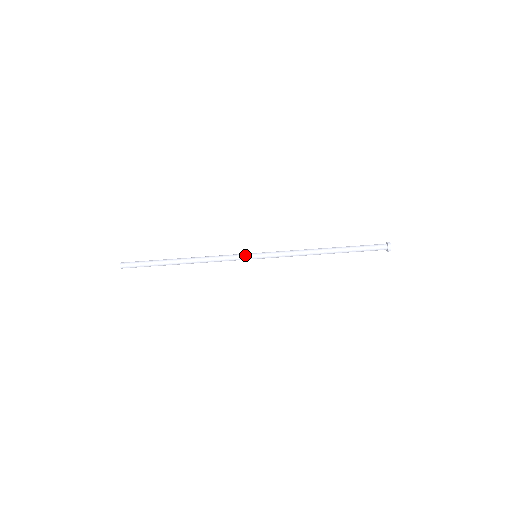
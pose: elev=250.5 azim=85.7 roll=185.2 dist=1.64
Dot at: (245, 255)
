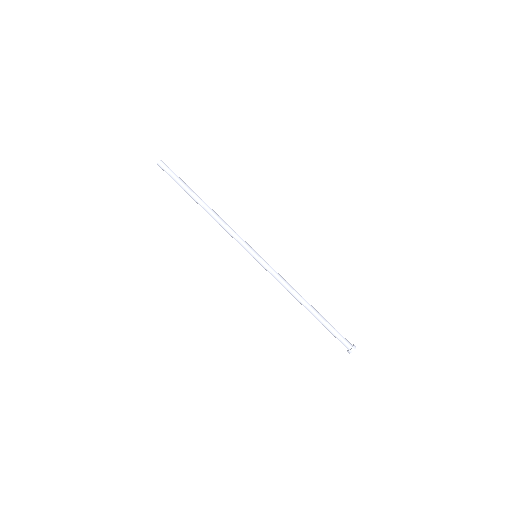
Dot at: occluded
